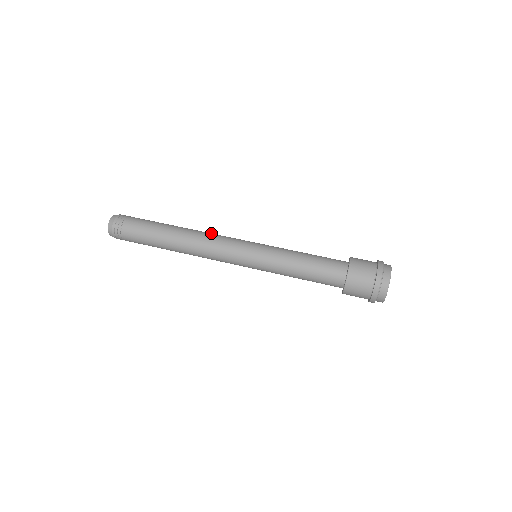
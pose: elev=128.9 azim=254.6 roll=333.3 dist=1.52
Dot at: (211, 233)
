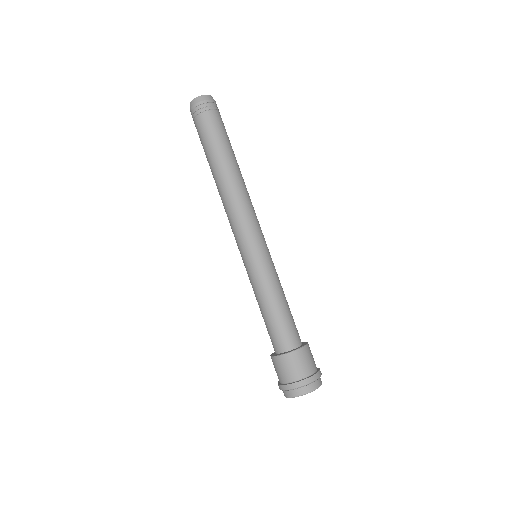
Dot at: occluded
